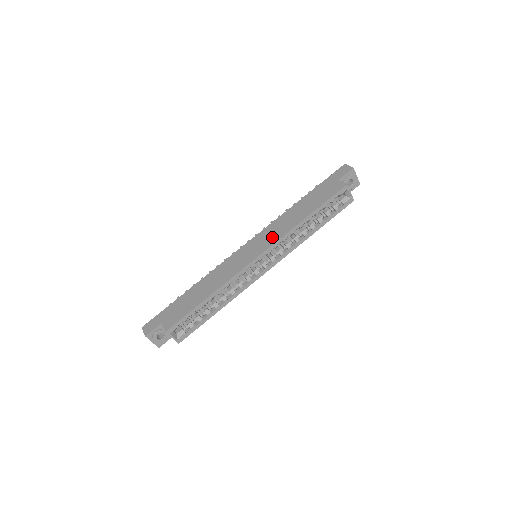
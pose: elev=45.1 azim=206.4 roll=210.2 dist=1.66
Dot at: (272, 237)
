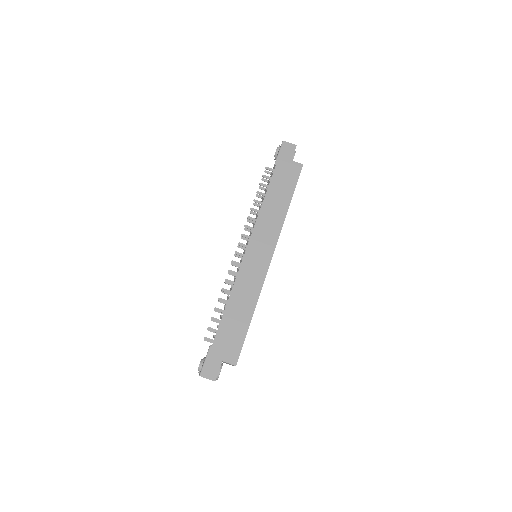
Dot at: (270, 235)
